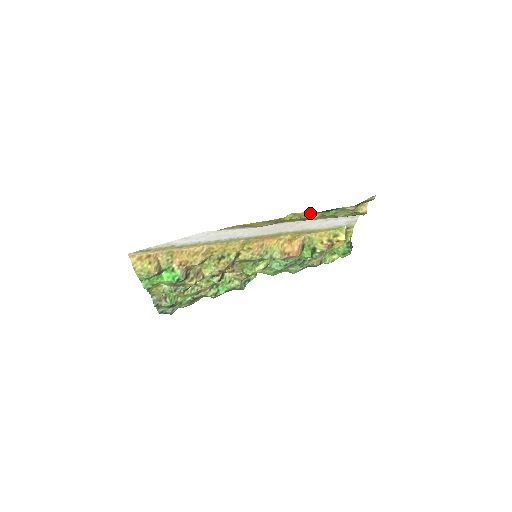
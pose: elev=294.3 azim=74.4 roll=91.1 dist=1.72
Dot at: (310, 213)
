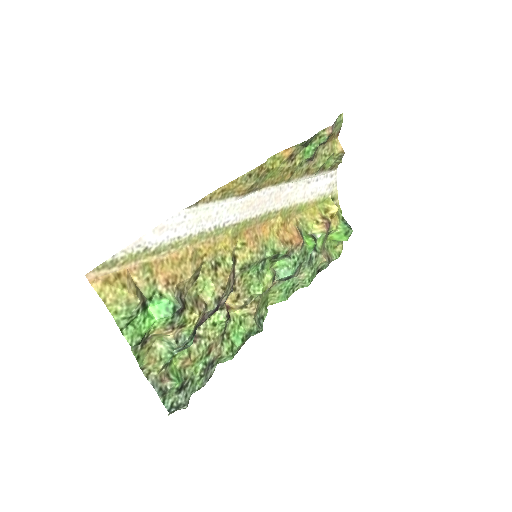
Dot at: (290, 151)
